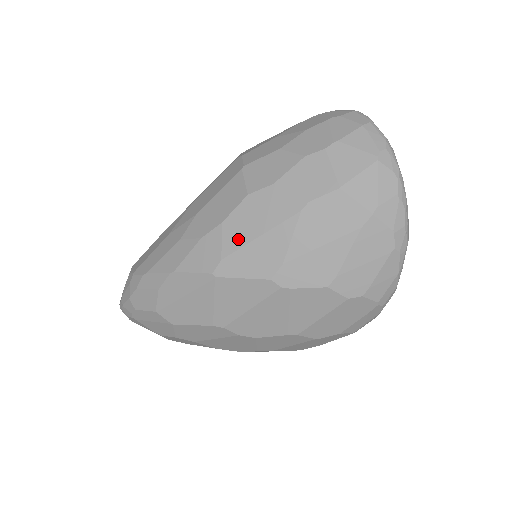
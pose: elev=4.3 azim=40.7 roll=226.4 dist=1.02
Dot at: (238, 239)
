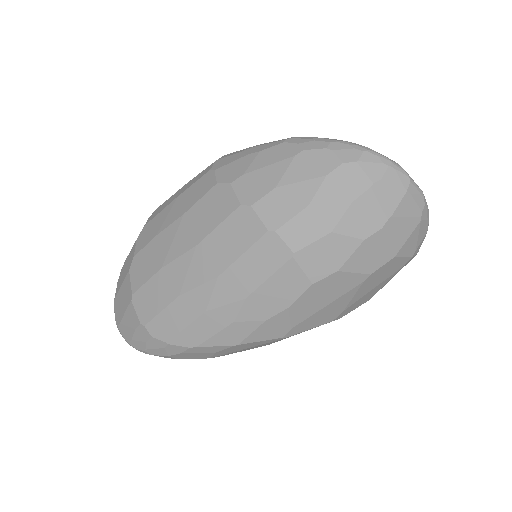
Dot at: (306, 313)
